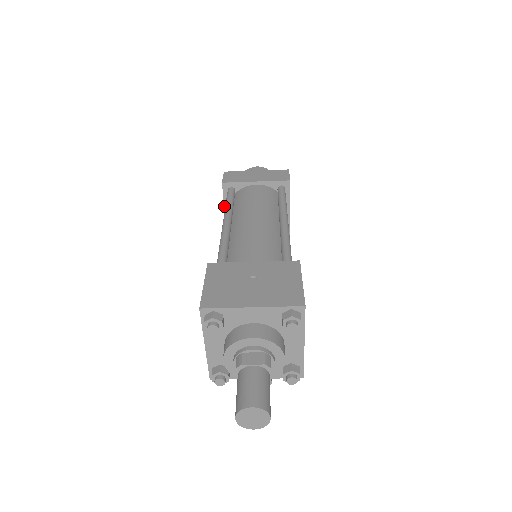
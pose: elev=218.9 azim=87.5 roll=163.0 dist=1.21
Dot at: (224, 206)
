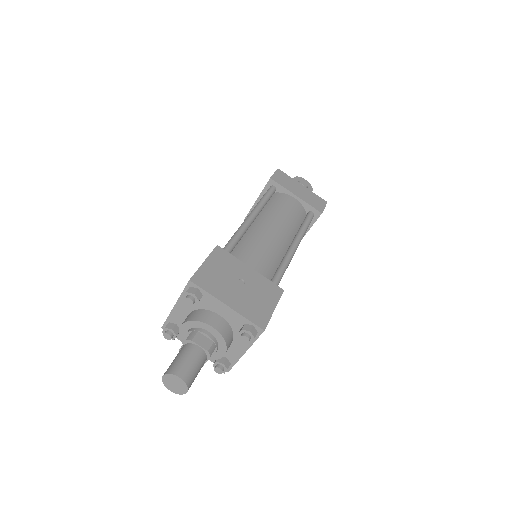
Dot at: (259, 195)
